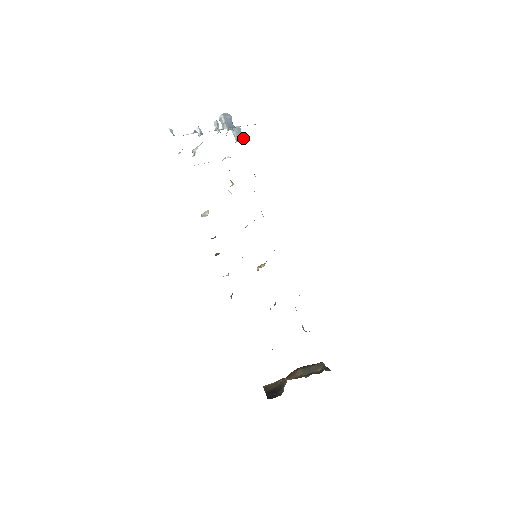
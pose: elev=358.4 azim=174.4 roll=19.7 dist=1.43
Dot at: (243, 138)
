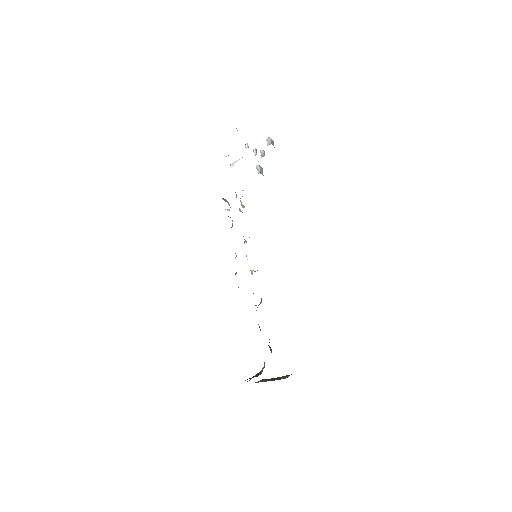
Dot at: occluded
